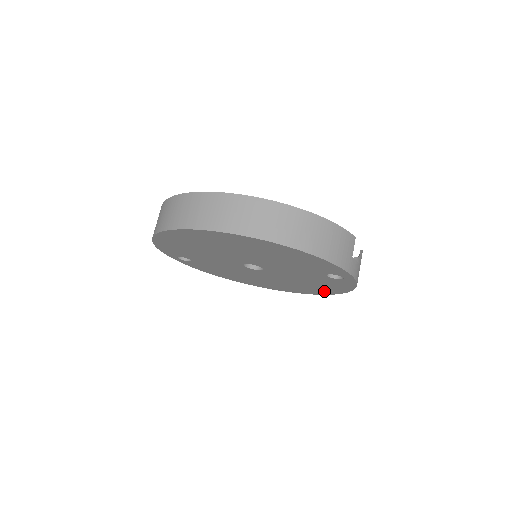
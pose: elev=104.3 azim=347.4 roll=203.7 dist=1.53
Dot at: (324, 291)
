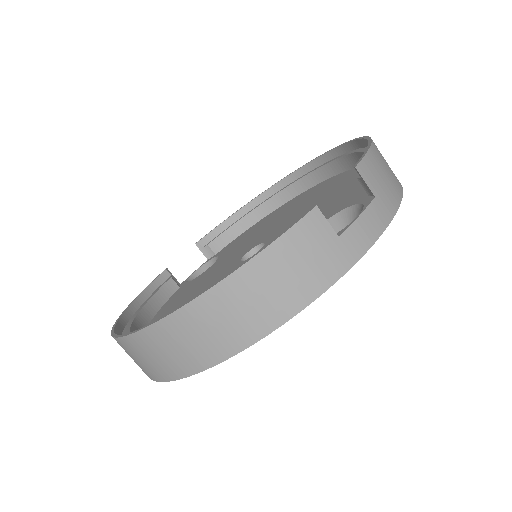
Dot at: occluded
